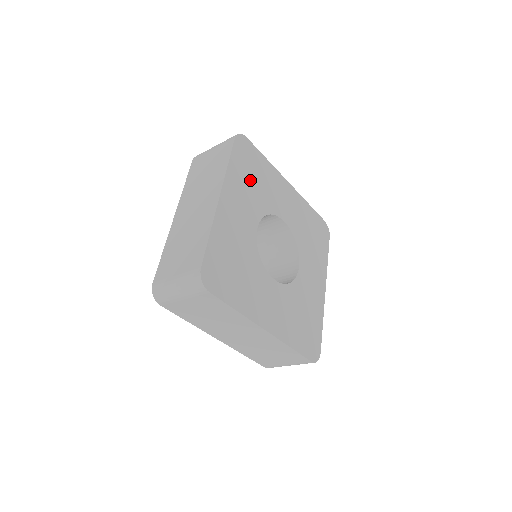
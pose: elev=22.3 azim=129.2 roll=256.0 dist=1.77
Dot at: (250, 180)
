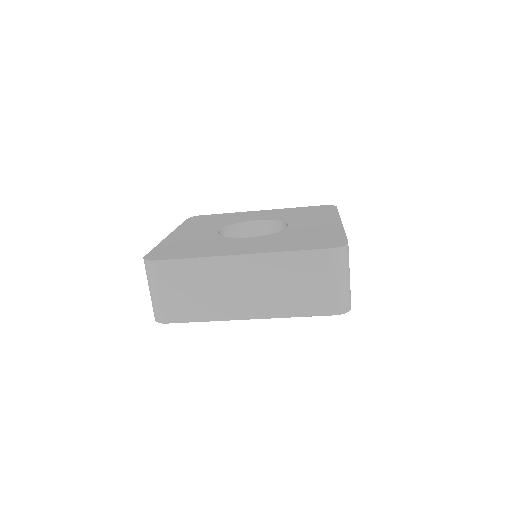
Dot at: occluded
